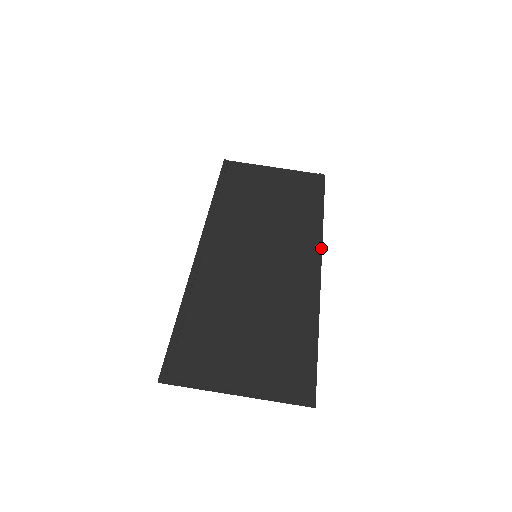
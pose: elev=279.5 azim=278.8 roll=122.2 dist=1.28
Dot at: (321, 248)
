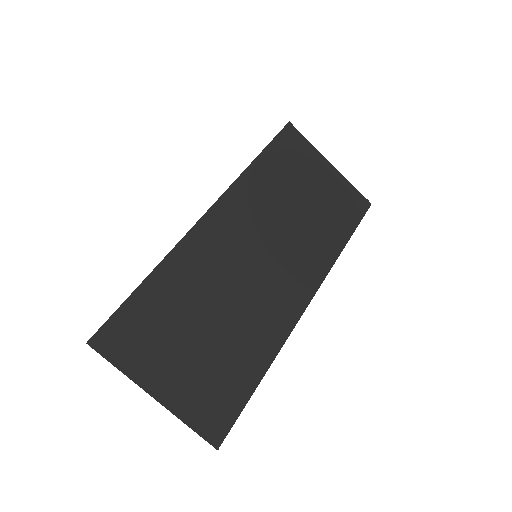
Dot at: (320, 285)
